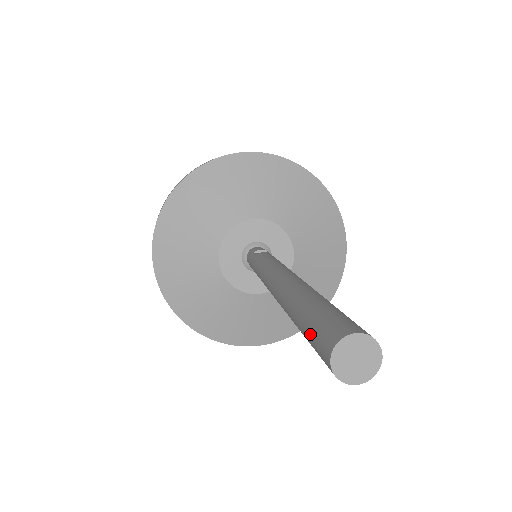
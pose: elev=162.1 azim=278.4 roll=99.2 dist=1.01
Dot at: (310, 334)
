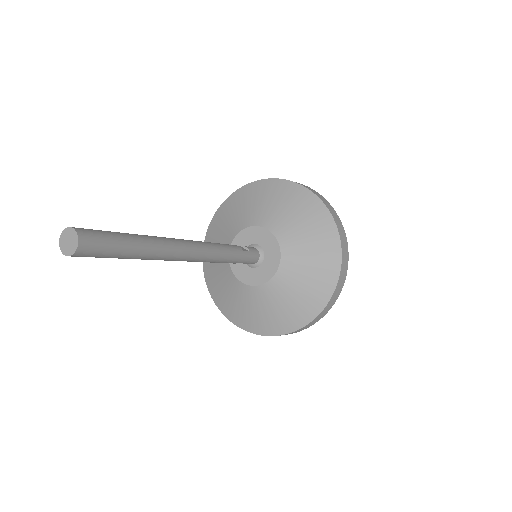
Dot at: occluded
